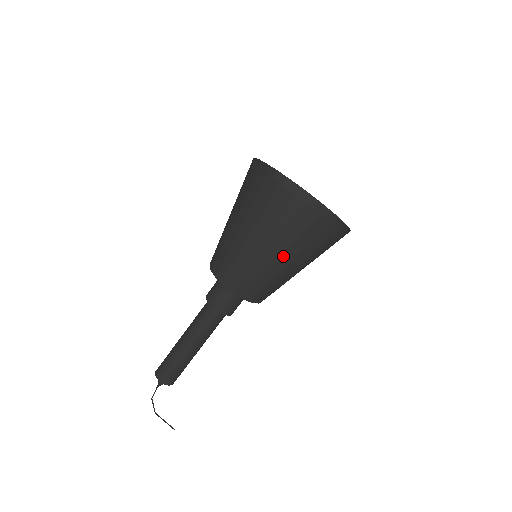
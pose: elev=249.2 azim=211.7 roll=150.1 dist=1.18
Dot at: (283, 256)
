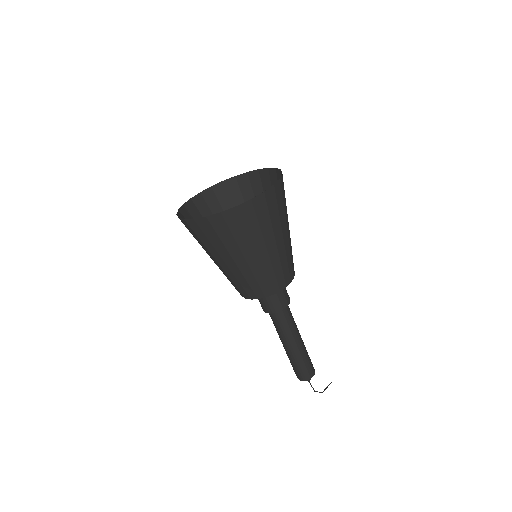
Dot at: (282, 232)
